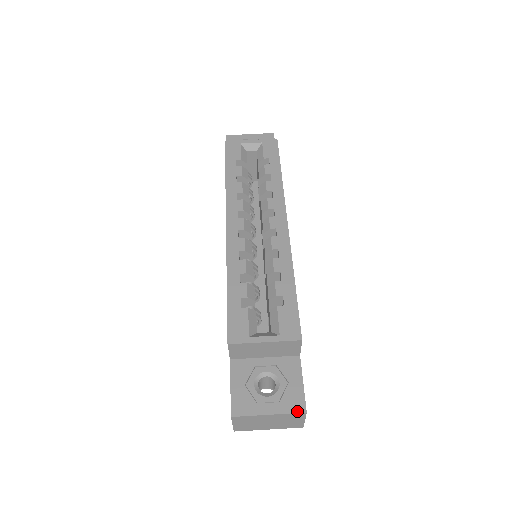
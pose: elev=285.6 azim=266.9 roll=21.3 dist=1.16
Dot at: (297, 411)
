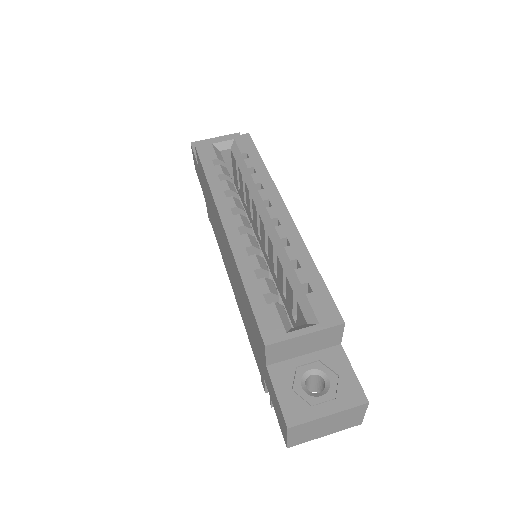
Dot at: (358, 403)
